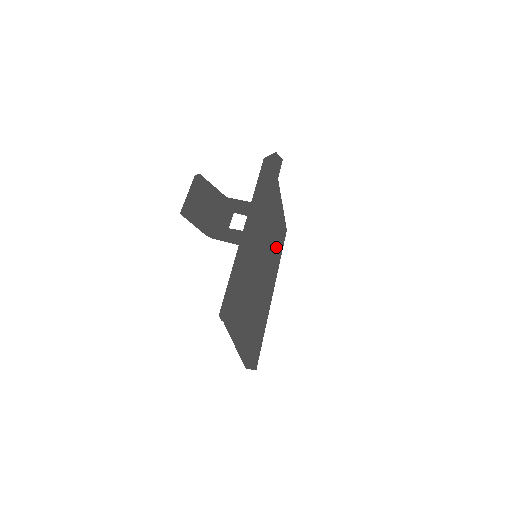
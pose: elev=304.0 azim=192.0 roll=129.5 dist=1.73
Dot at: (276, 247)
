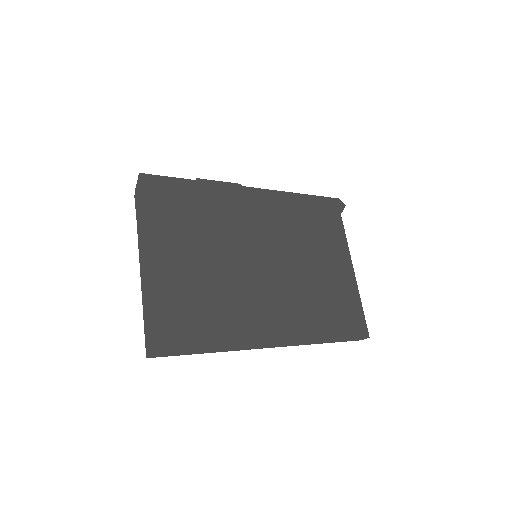
Dot at: (314, 302)
